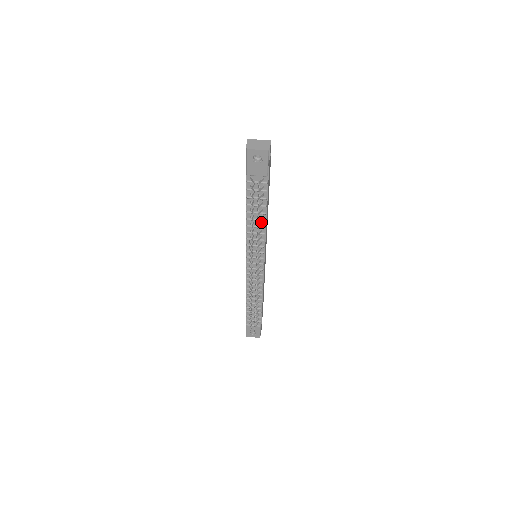
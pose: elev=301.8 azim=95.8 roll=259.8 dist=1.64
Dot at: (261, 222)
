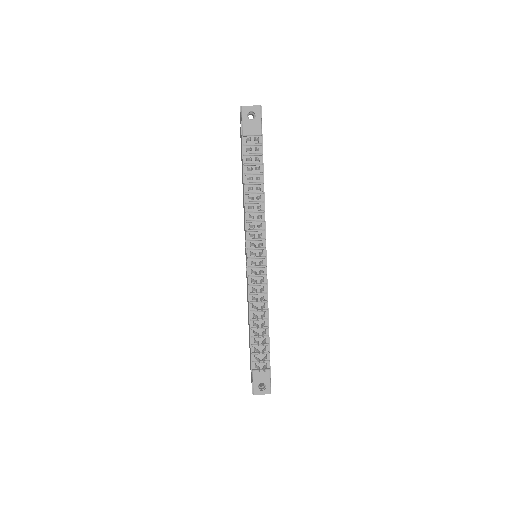
Dot at: (259, 196)
